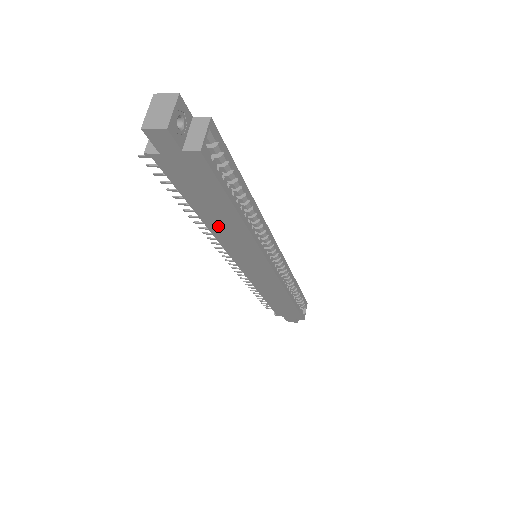
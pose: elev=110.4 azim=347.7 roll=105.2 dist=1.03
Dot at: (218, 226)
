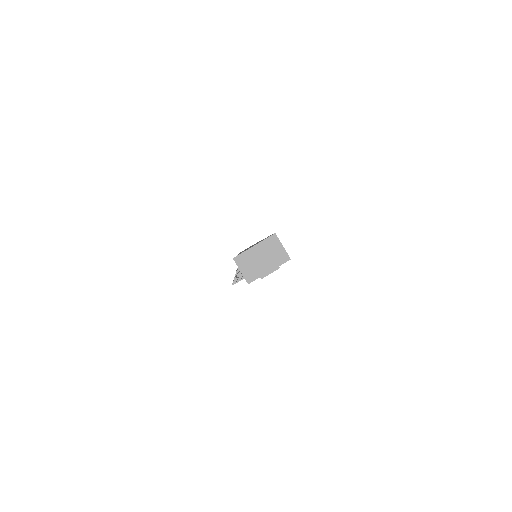
Dot at: occluded
